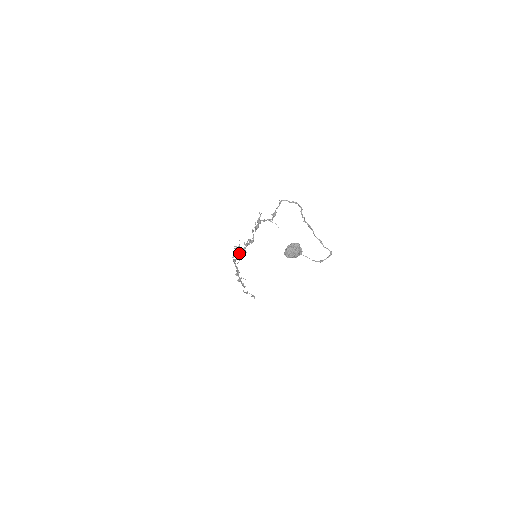
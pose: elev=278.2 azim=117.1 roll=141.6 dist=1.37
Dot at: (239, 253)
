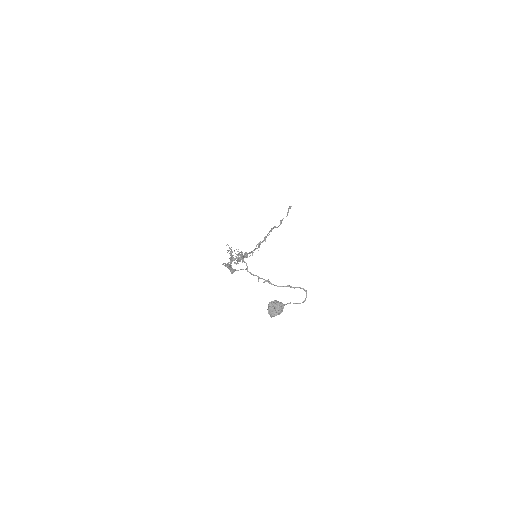
Dot at: occluded
